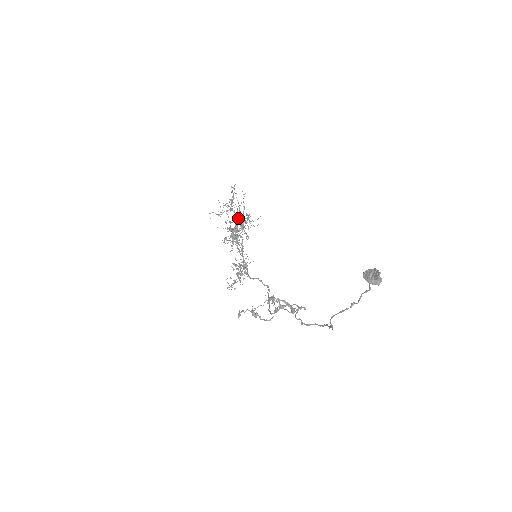
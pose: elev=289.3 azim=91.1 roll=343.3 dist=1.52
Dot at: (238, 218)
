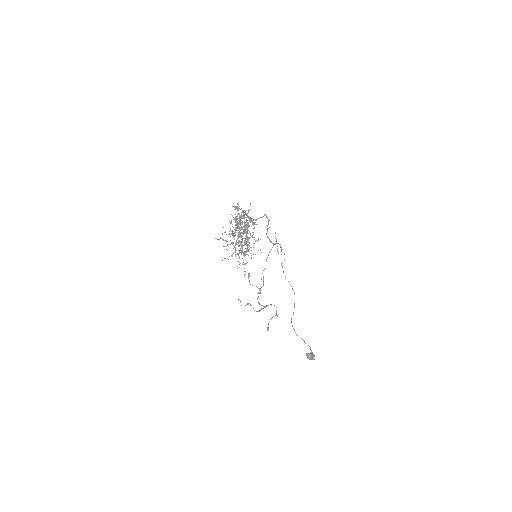
Dot at: occluded
